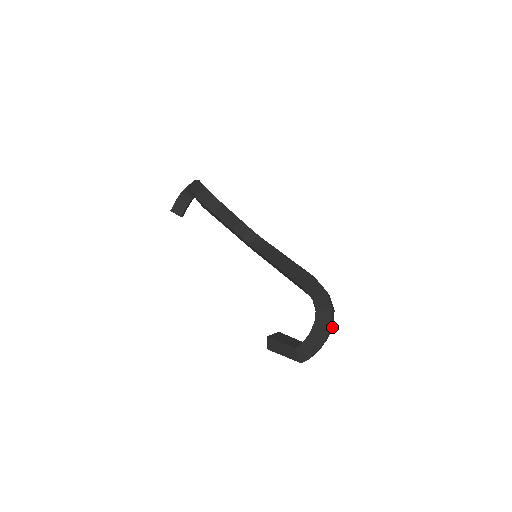
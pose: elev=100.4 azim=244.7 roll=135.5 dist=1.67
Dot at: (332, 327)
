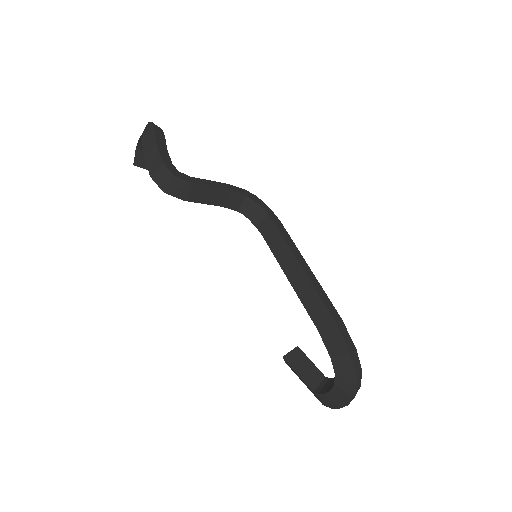
Dot at: (359, 387)
